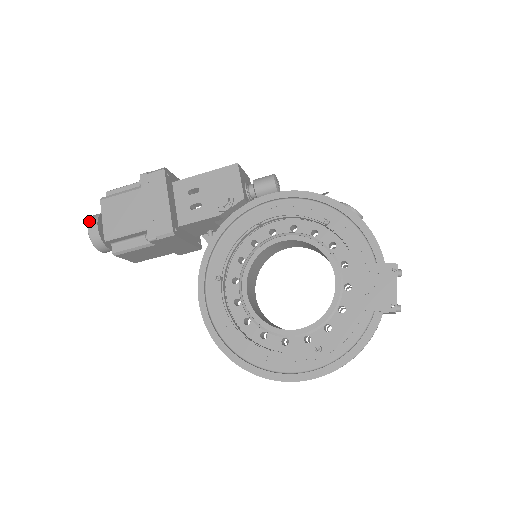
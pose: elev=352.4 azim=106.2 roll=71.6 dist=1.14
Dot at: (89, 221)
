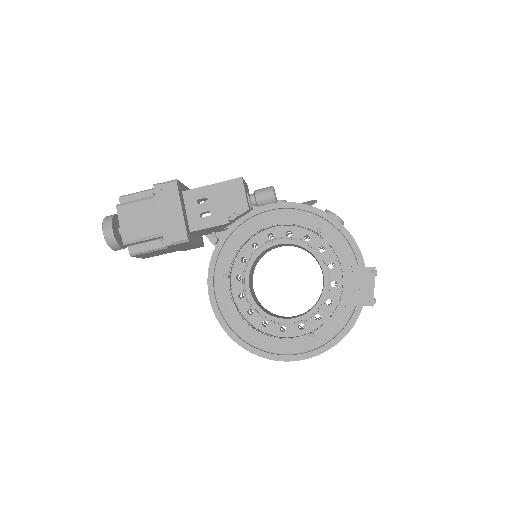
Dot at: (103, 224)
